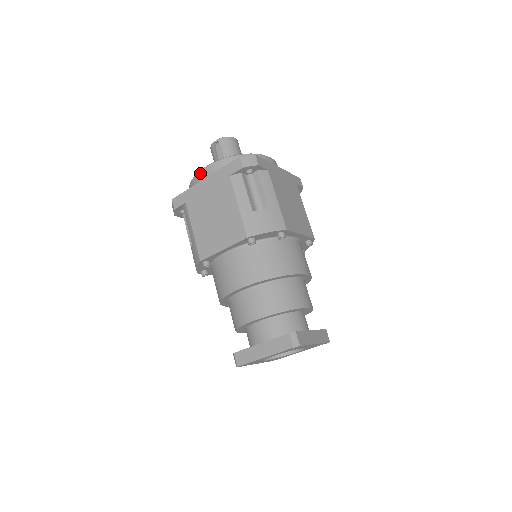
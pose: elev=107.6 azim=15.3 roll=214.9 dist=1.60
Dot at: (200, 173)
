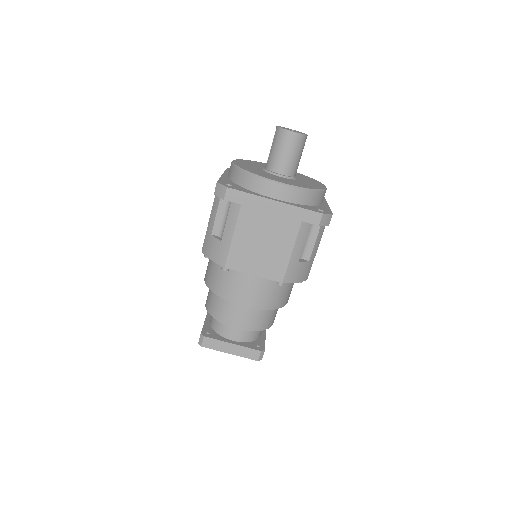
Dot at: occluded
